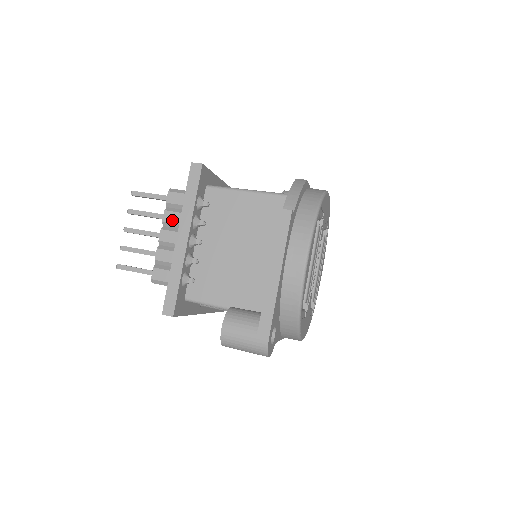
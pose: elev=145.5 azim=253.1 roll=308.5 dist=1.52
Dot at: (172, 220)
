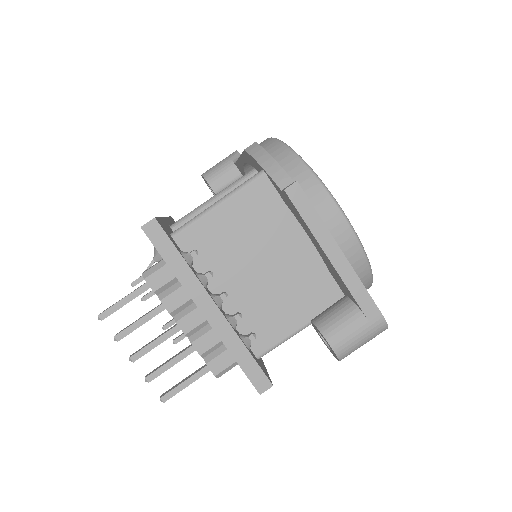
Dot at: (179, 302)
